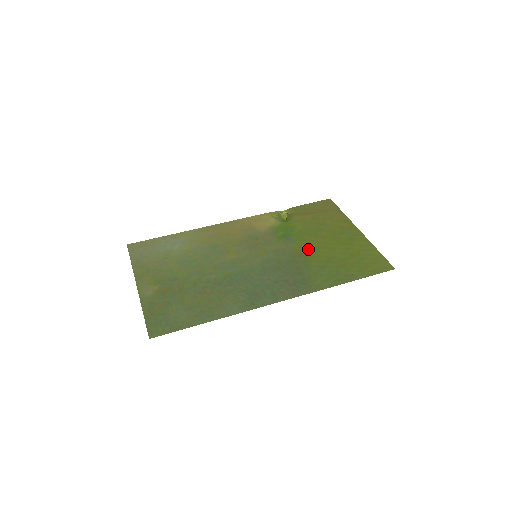
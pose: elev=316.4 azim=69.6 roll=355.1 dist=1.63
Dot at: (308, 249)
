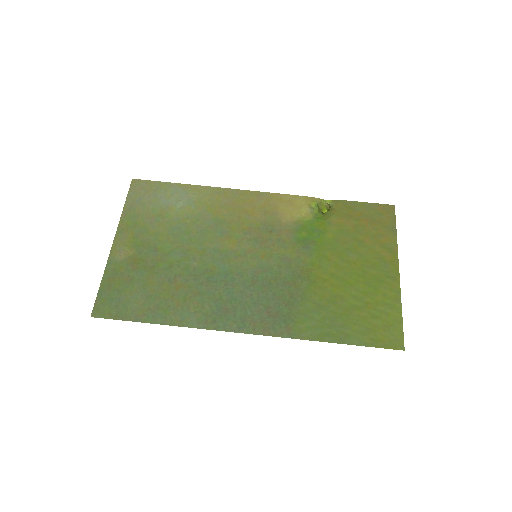
Dot at: (320, 273)
